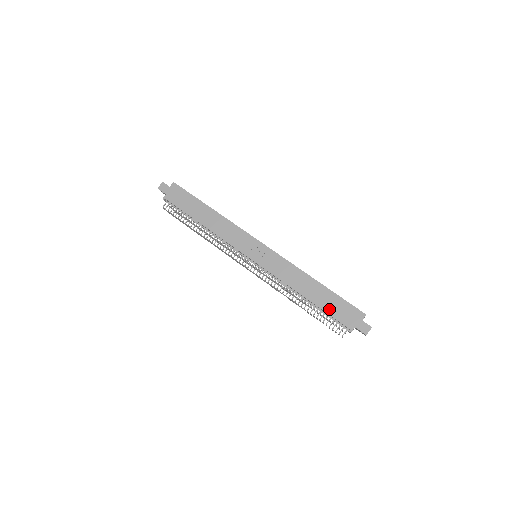
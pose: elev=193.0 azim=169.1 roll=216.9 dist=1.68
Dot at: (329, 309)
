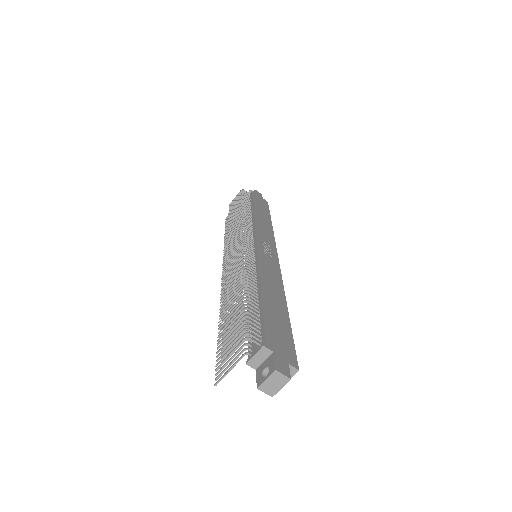
Dot at: (270, 317)
